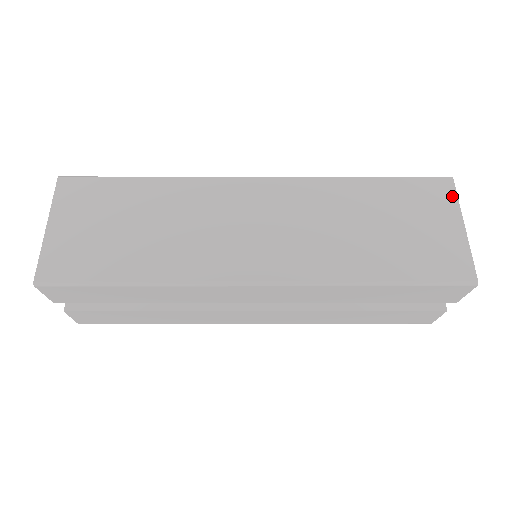
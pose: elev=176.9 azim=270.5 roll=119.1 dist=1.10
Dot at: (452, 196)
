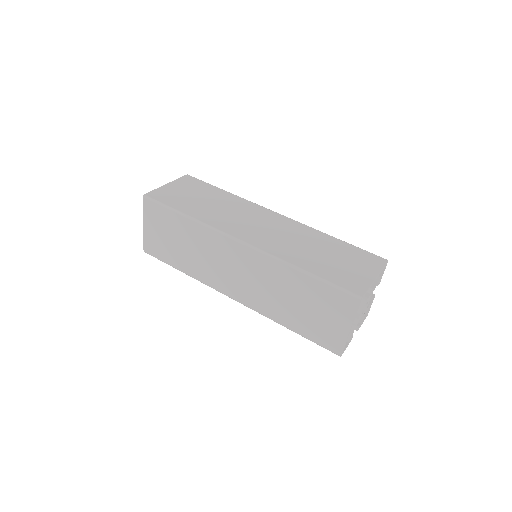
Dot at: (353, 310)
